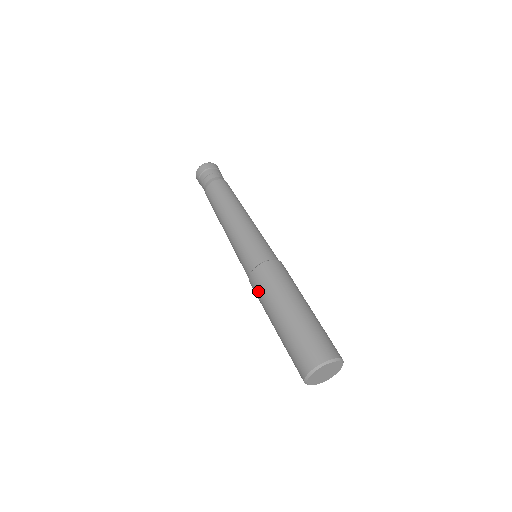
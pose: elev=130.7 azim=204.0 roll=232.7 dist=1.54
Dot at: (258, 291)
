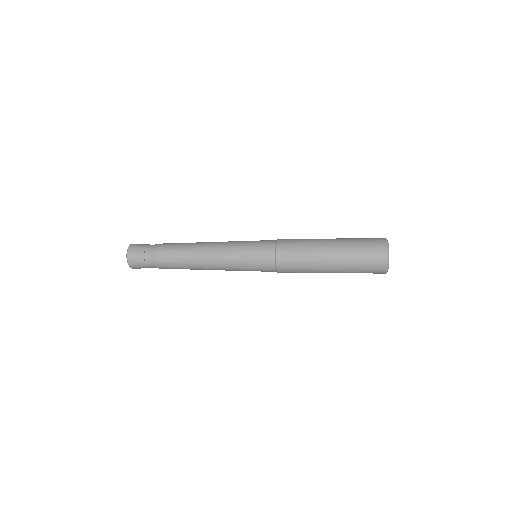
Dot at: (295, 249)
